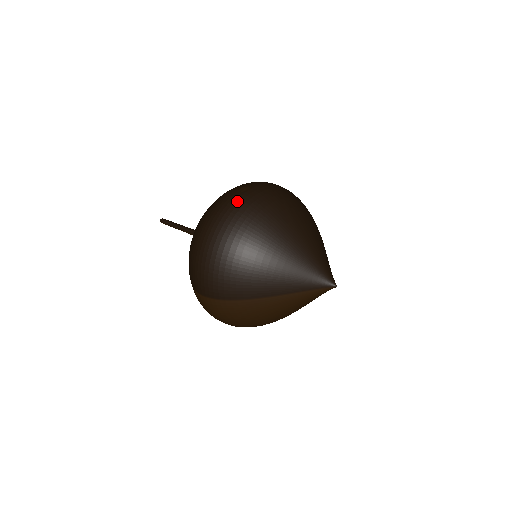
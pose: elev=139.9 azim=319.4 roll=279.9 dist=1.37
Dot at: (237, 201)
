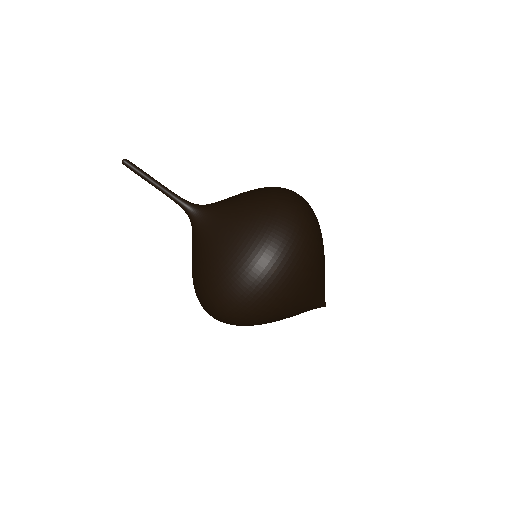
Dot at: (267, 291)
